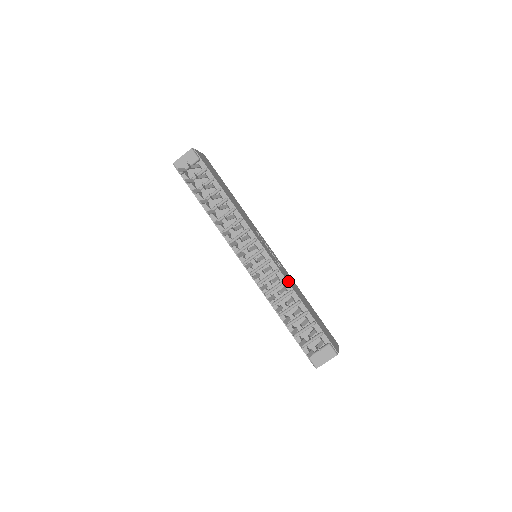
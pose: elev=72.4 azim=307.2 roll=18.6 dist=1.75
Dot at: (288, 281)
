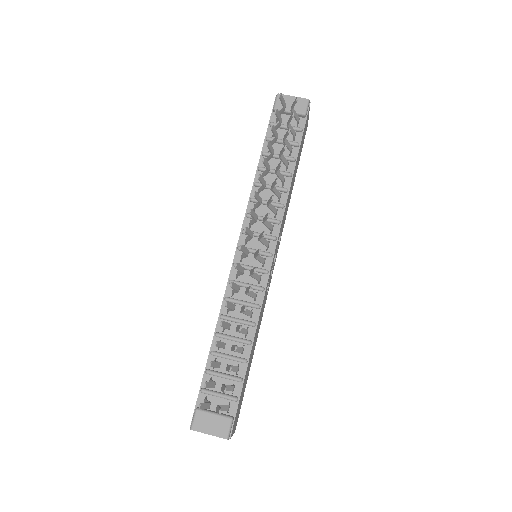
Dot at: (261, 311)
